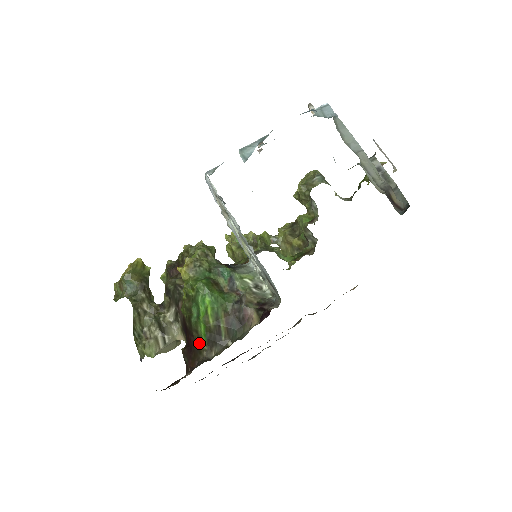
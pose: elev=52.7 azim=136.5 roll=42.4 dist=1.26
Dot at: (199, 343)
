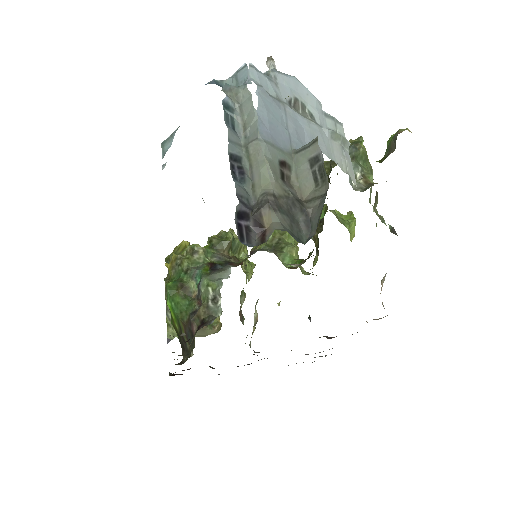
Dot at: occluded
